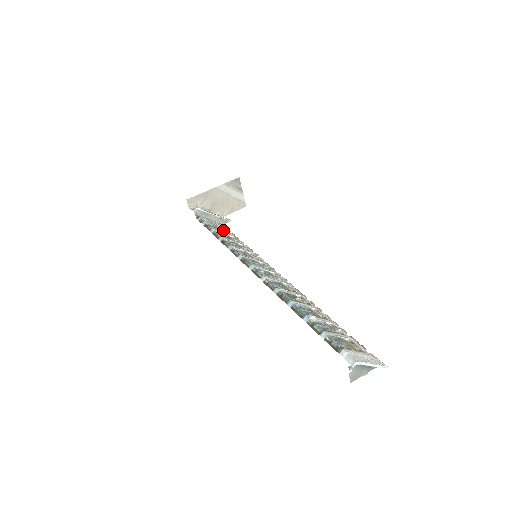
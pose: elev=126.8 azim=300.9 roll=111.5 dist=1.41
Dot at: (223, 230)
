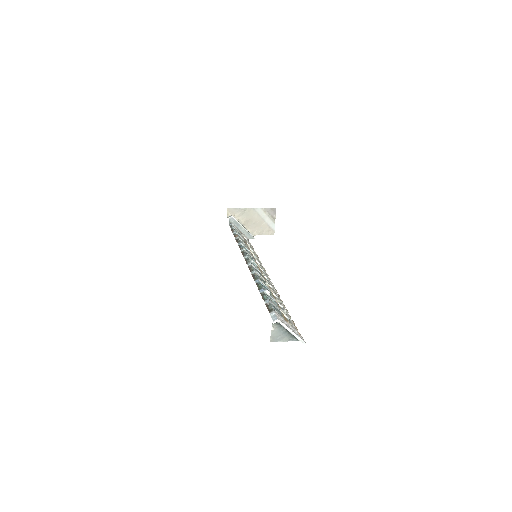
Dot at: (244, 238)
